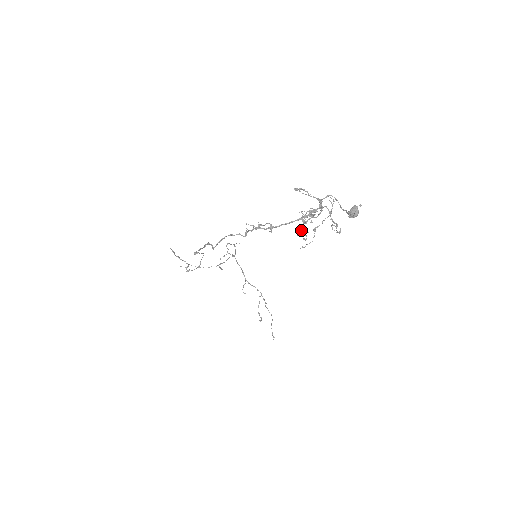
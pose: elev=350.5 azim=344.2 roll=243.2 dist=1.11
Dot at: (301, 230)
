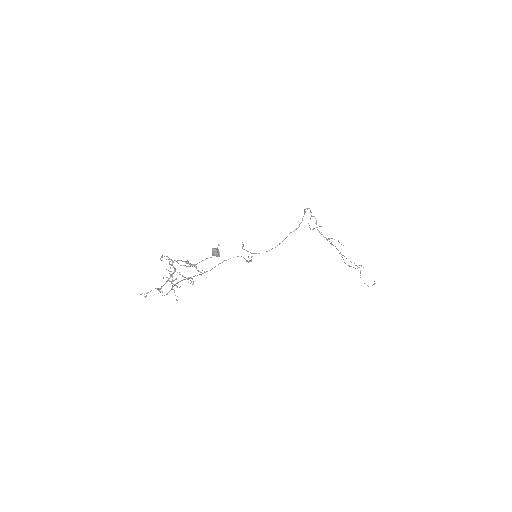
Dot at: (202, 270)
